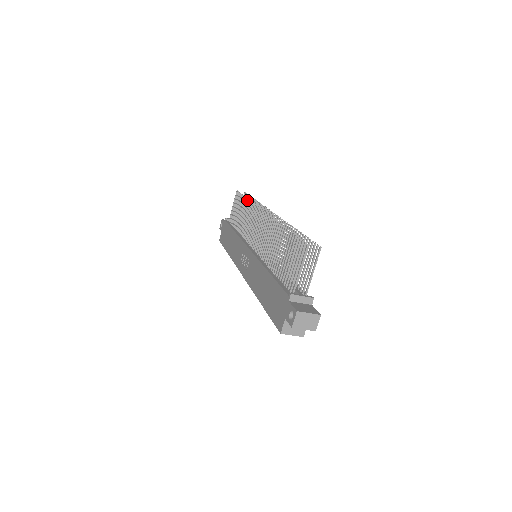
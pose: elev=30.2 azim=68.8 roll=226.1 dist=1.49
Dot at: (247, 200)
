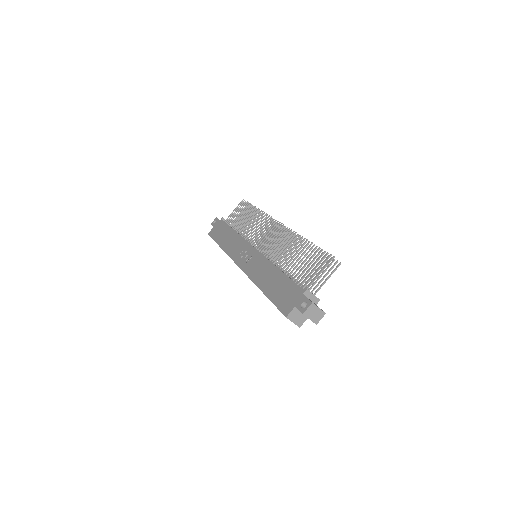
Dot at: (257, 209)
